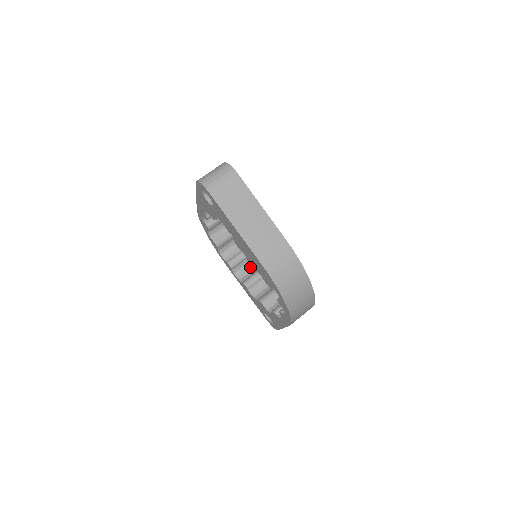
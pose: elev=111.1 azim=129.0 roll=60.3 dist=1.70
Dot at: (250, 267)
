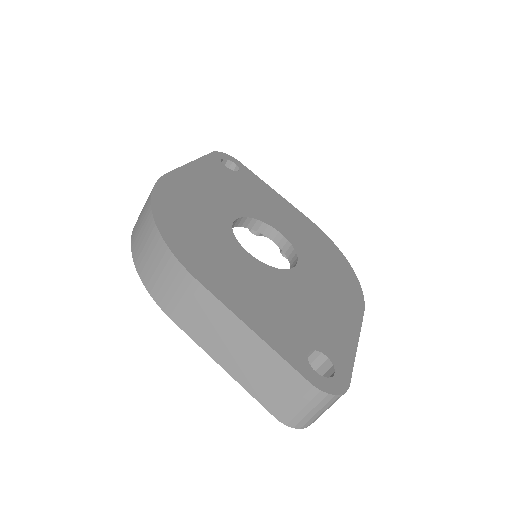
Dot at: occluded
